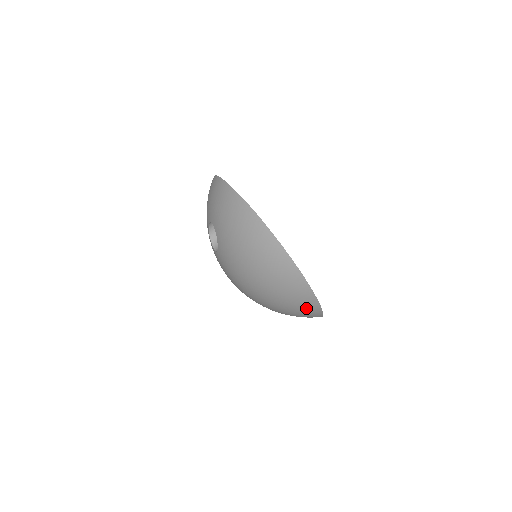
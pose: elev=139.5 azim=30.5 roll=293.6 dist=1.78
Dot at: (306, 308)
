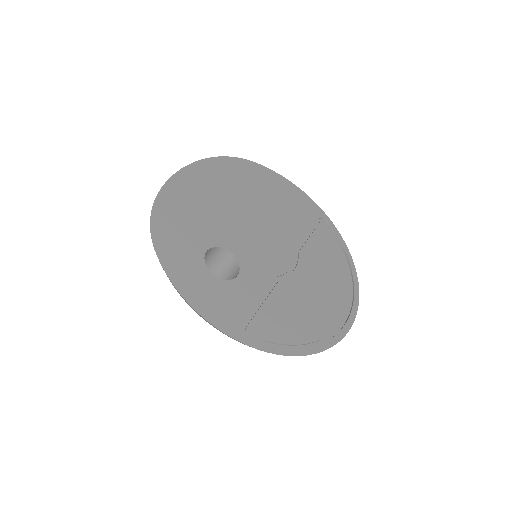
Dot at: occluded
